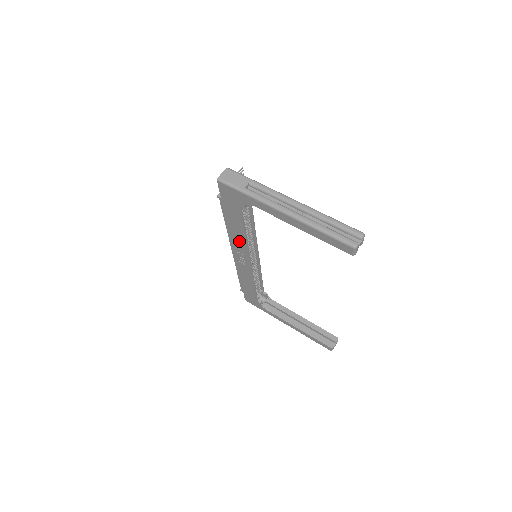
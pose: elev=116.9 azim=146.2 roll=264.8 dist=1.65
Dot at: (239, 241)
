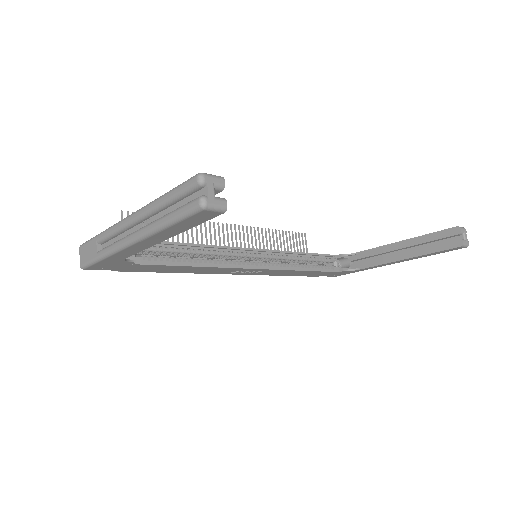
Dot at: (211, 270)
